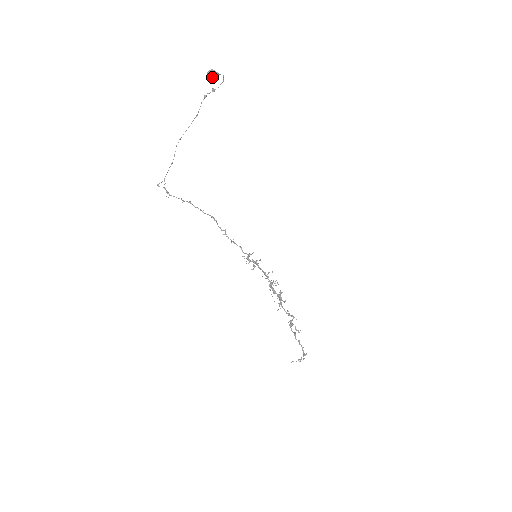
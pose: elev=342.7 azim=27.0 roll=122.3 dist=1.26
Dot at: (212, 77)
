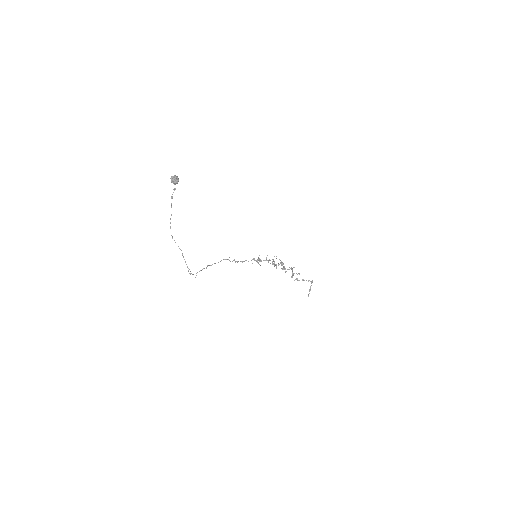
Dot at: (177, 180)
